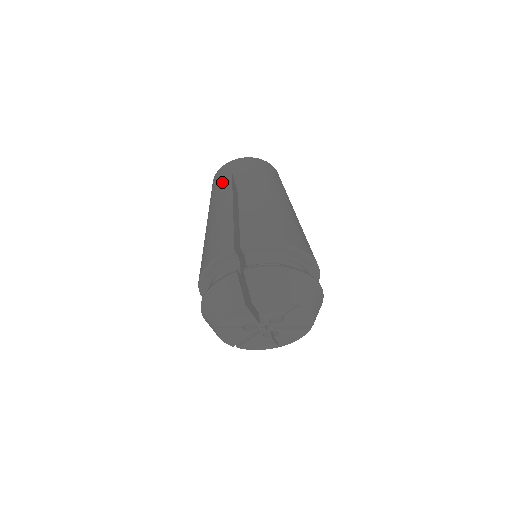
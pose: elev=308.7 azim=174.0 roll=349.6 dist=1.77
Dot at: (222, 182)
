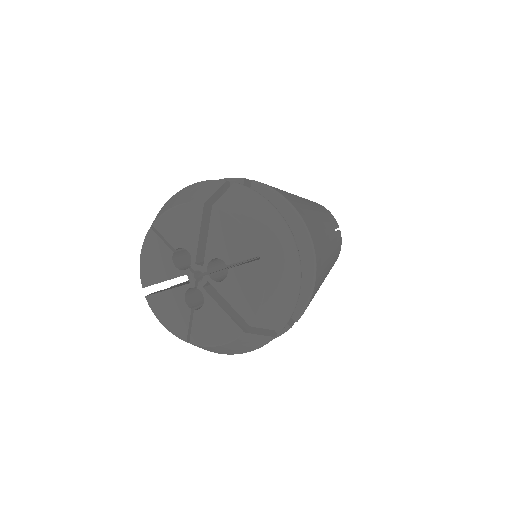
Dot at: occluded
